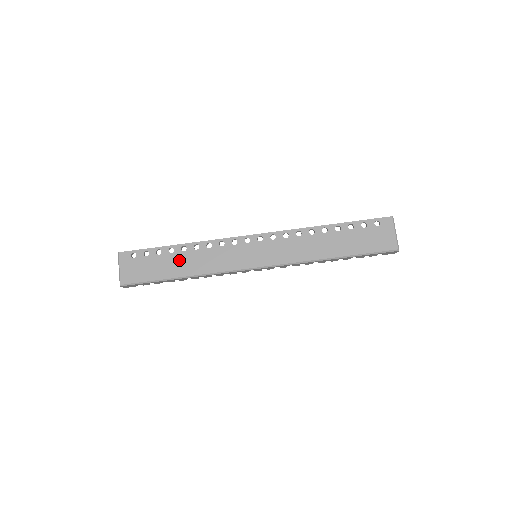
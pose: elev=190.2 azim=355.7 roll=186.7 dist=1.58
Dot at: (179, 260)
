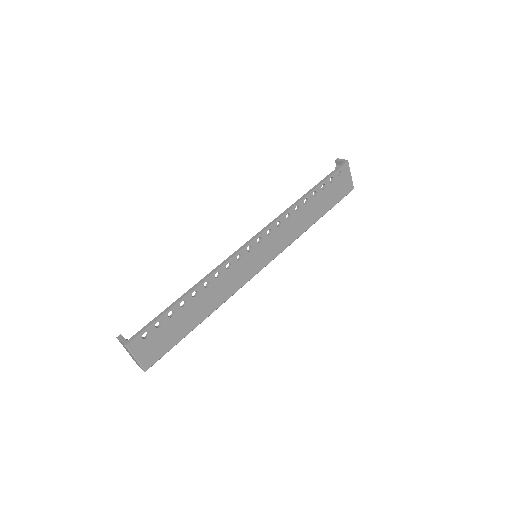
Dot at: (195, 308)
